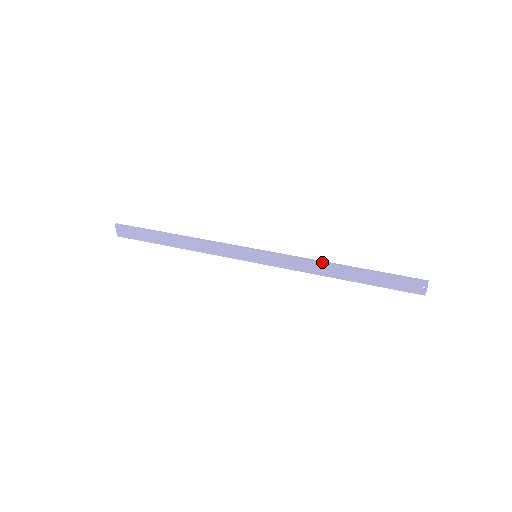
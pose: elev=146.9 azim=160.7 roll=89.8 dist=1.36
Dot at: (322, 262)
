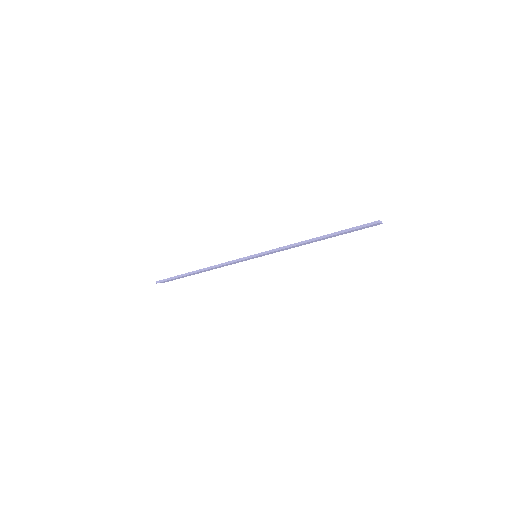
Dot at: (301, 244)
